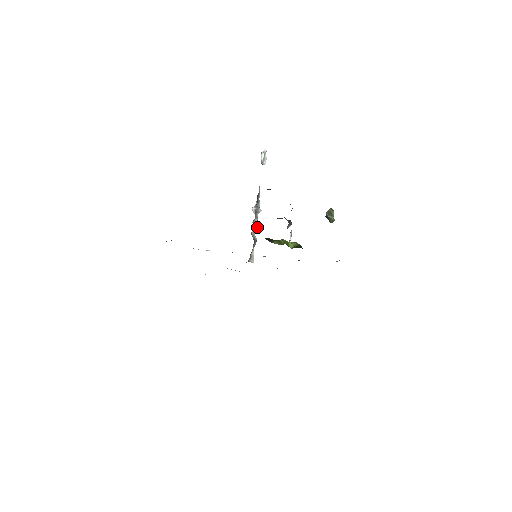
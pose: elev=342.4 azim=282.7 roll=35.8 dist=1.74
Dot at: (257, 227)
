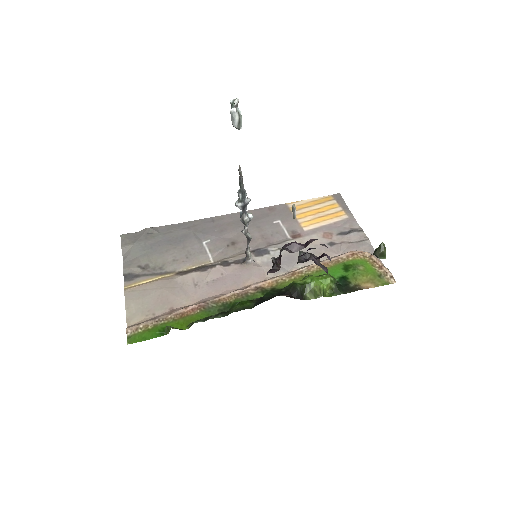
Dot at: (248, 222)
